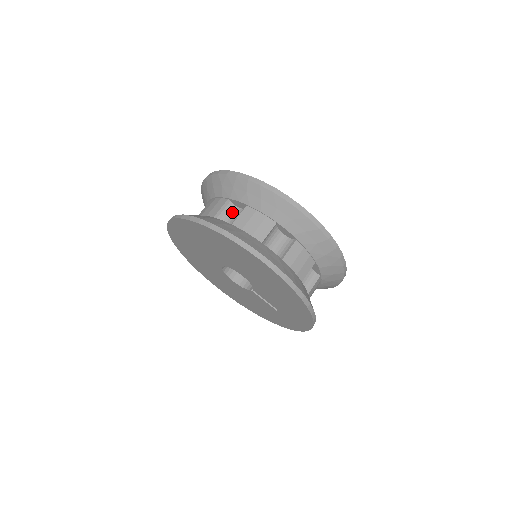
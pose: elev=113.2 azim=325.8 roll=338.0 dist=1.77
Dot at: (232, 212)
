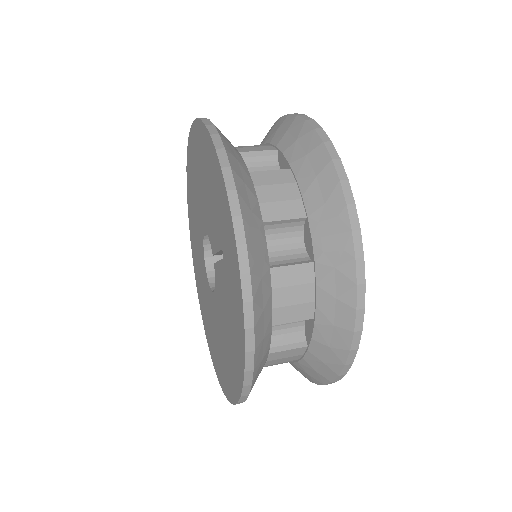
Dot at: occluded
